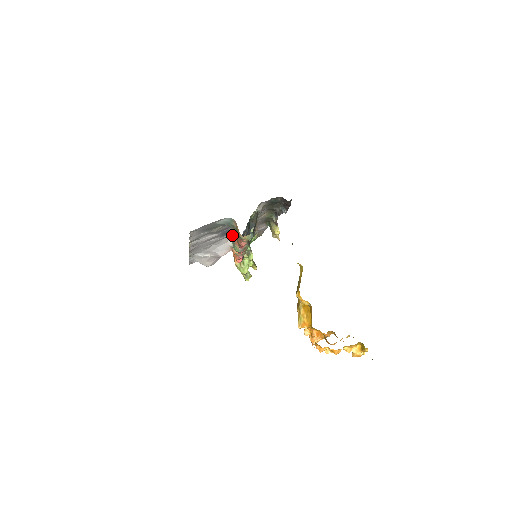
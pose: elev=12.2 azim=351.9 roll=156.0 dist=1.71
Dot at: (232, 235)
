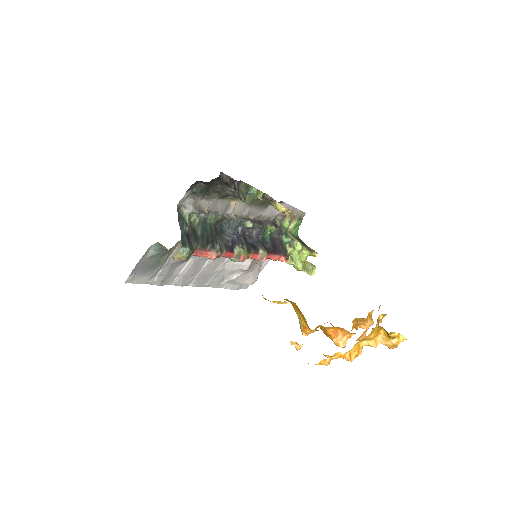
Dot at: occluded
